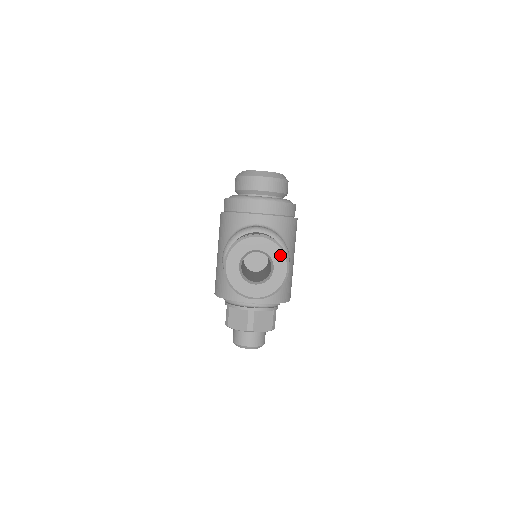
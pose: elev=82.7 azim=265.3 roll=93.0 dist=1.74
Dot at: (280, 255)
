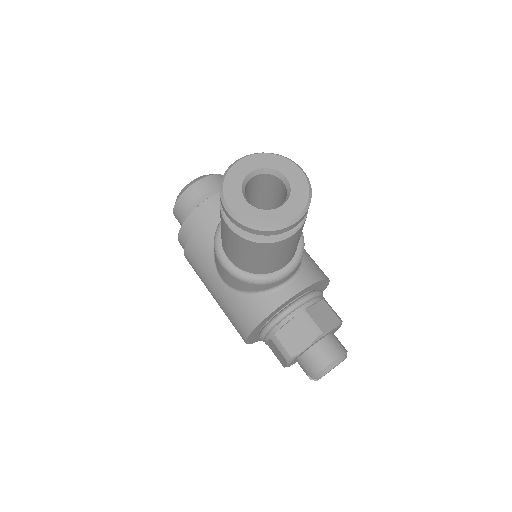
Dot at: (280, 160)
